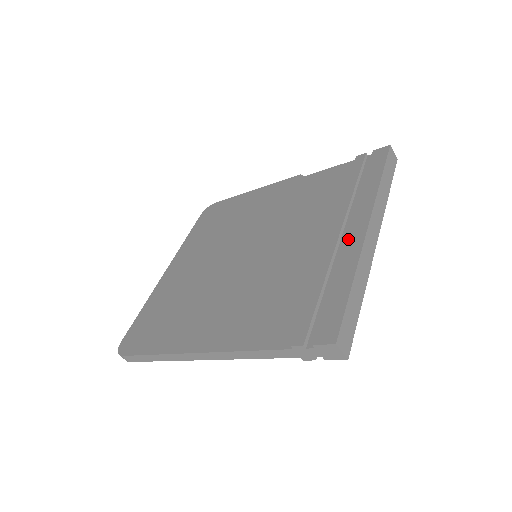
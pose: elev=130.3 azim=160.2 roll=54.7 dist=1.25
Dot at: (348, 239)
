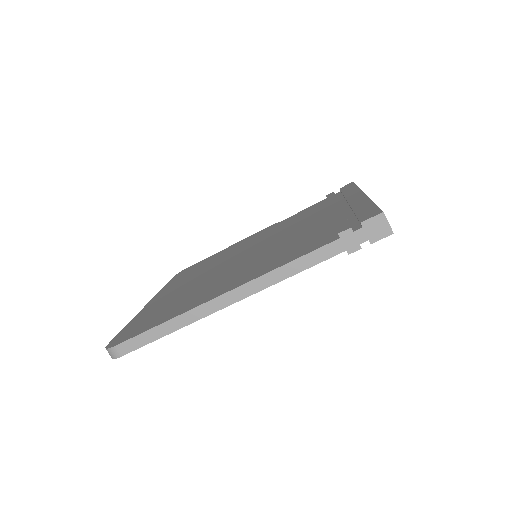
Dot at: (351, 201)
